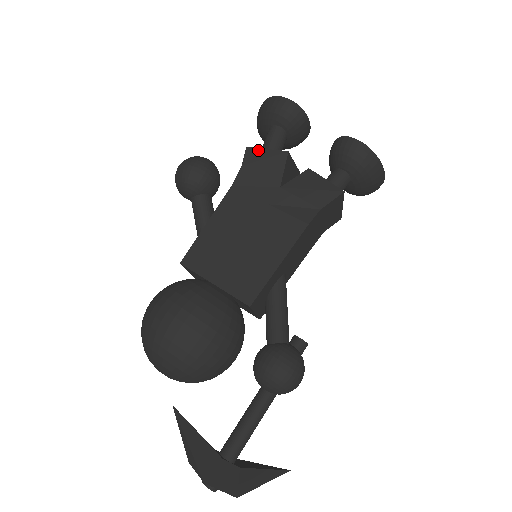
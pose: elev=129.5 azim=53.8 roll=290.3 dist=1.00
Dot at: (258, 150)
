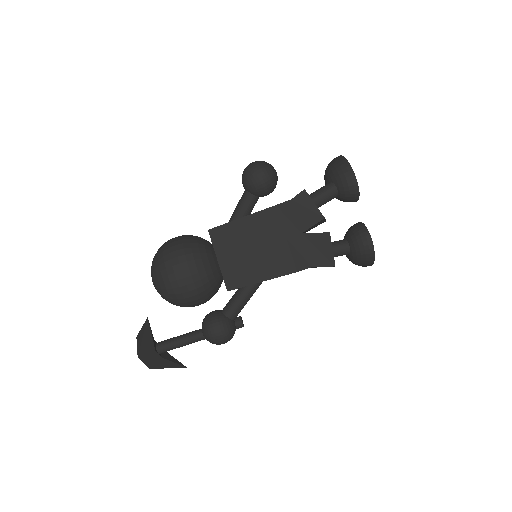
Dot at: (309, 199)
